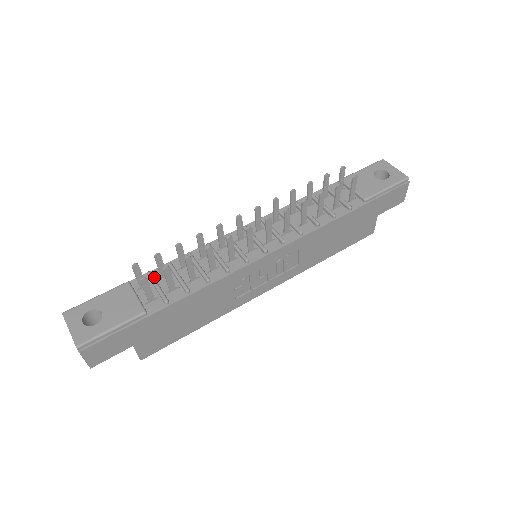
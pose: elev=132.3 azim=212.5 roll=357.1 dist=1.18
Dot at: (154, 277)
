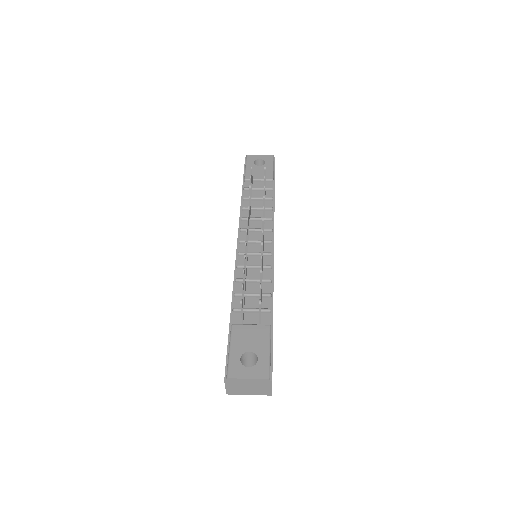
Dot at: (239, 309)
